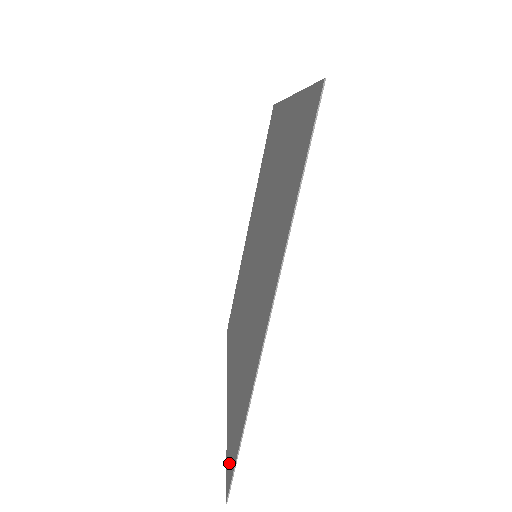
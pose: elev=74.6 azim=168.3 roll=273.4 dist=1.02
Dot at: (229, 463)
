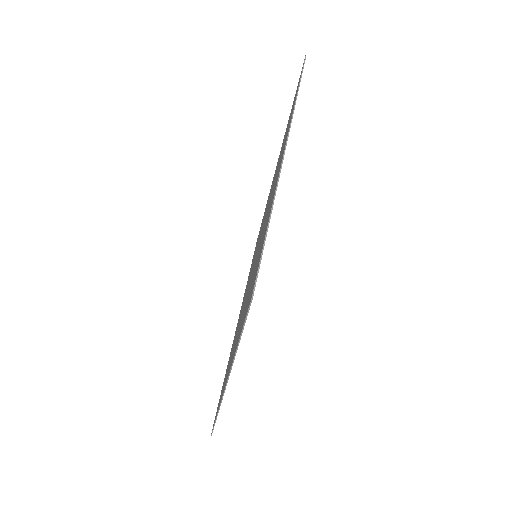
Dot at: (249, 300)
